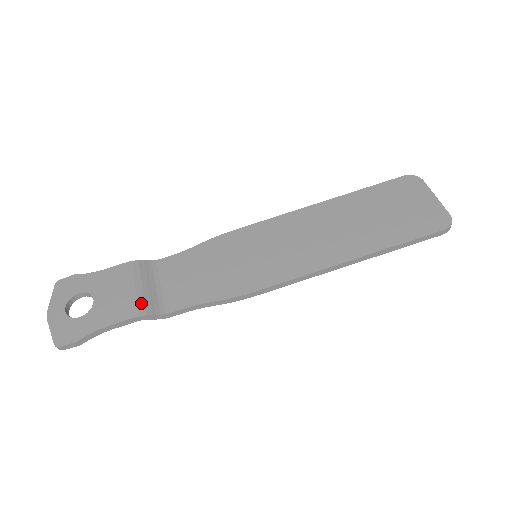
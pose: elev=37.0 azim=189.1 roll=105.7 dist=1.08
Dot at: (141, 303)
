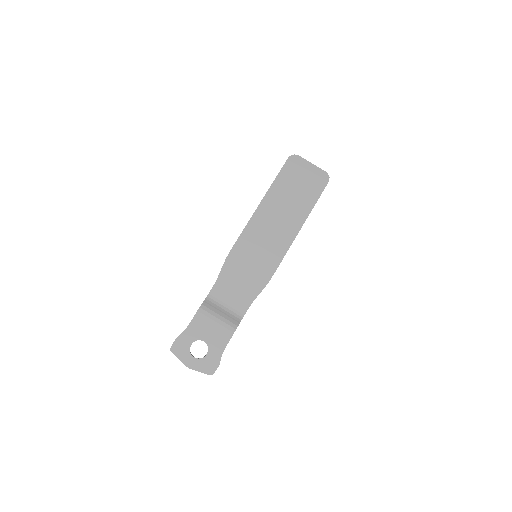
Dot at: (229, 323)
